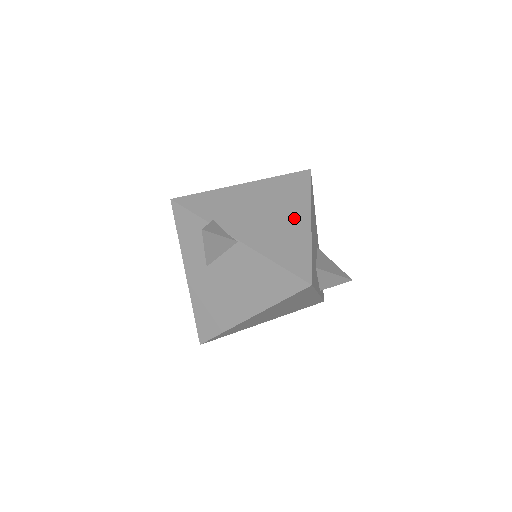
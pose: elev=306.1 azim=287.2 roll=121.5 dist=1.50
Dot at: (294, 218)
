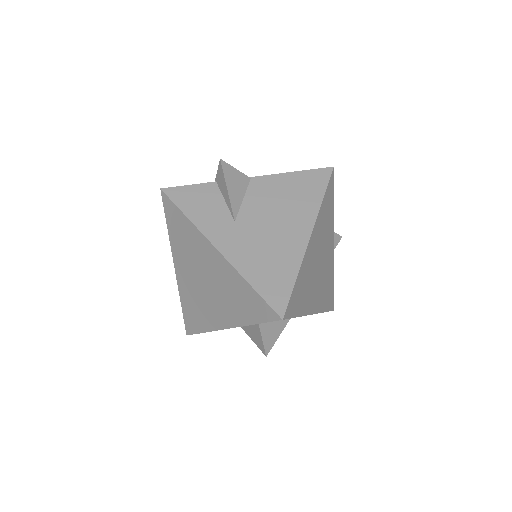
Dot at: occluded
